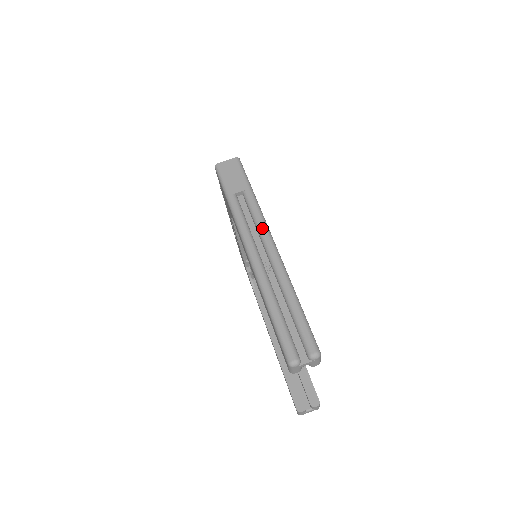
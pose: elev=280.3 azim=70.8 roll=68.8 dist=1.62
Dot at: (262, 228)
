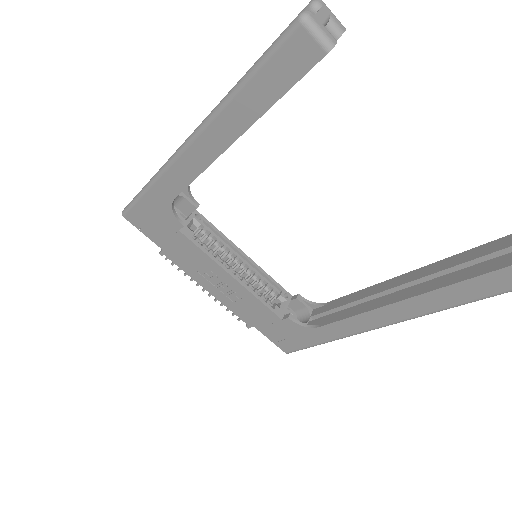
Dot at: occluded
